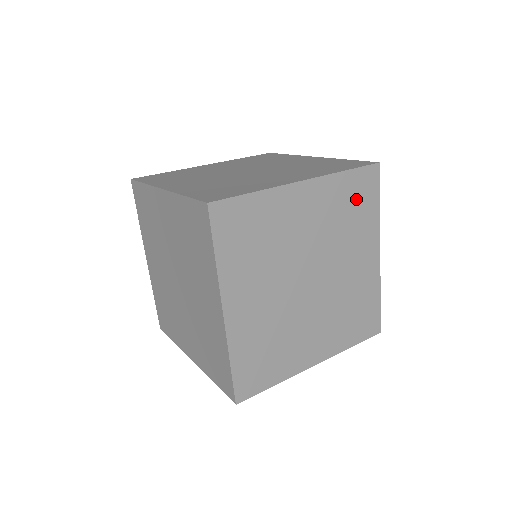
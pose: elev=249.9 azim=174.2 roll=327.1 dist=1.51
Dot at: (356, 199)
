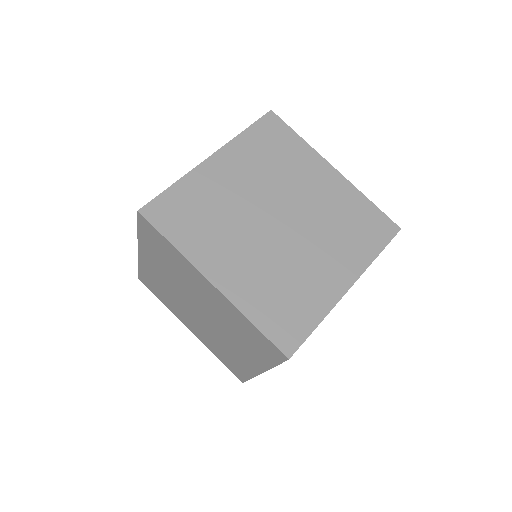
Dot at: (272, 144)
